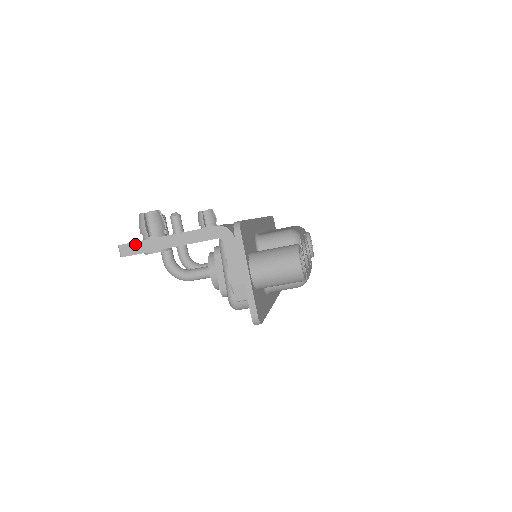
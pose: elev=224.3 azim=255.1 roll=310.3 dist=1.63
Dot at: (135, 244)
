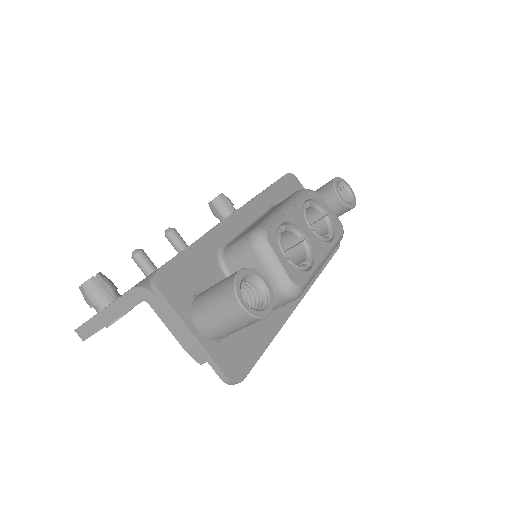
Dot at: (84, 326)
